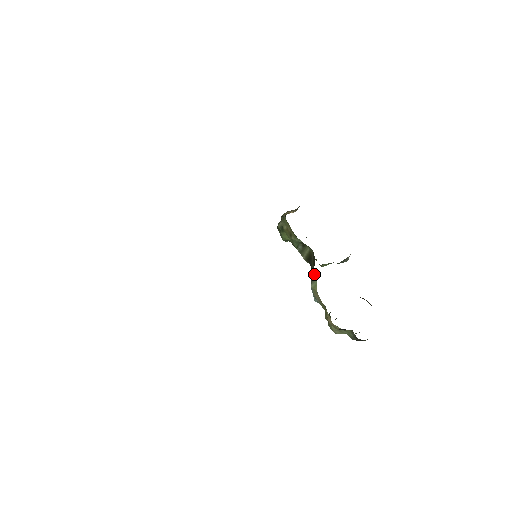
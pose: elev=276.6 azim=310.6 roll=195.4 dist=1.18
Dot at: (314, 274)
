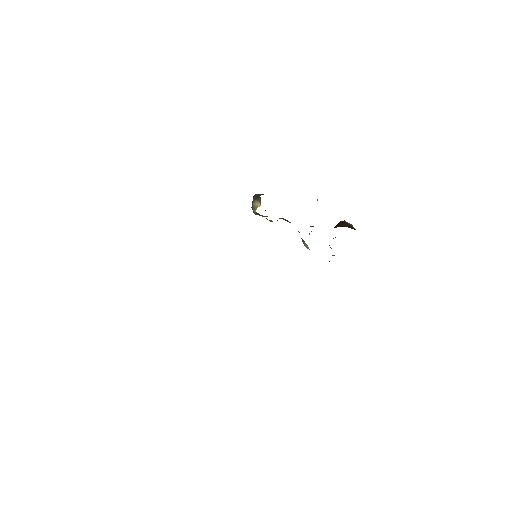
Dot at: (302, 239)
